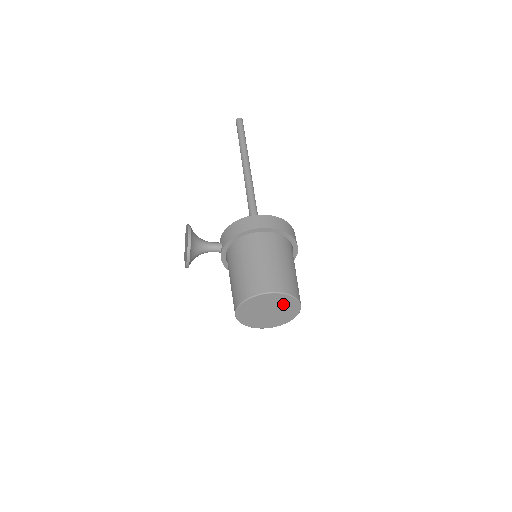
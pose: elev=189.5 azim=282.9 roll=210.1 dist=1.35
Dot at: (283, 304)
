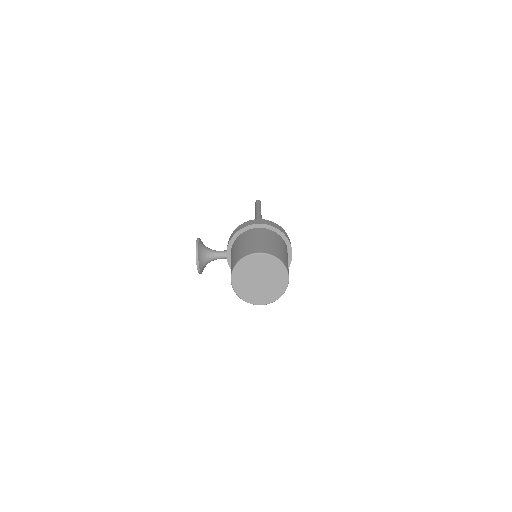
Dot at: (270, 268)
